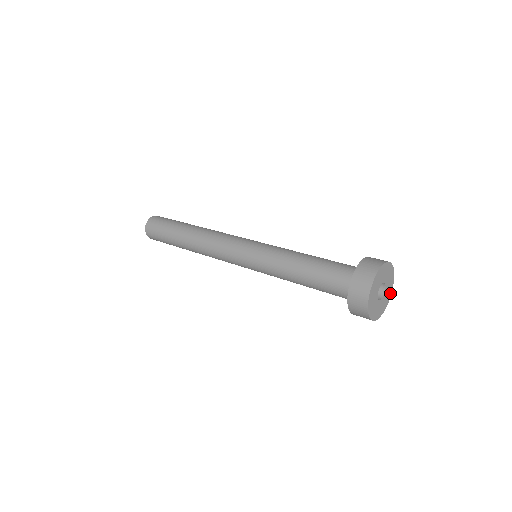
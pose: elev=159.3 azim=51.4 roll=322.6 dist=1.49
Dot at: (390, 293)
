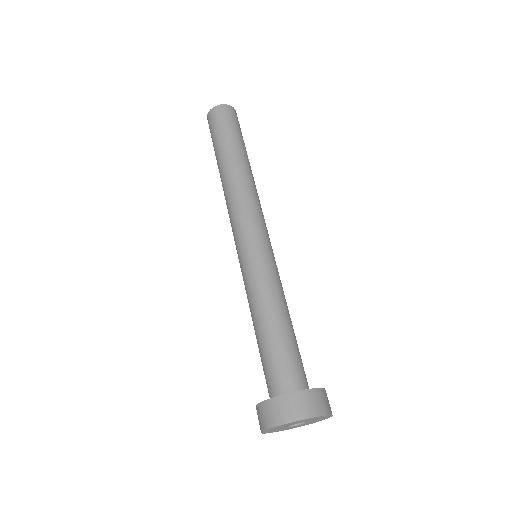
Dot at: (328, 416)
